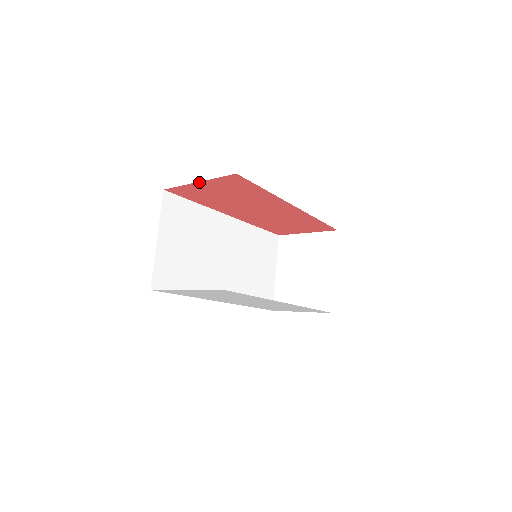
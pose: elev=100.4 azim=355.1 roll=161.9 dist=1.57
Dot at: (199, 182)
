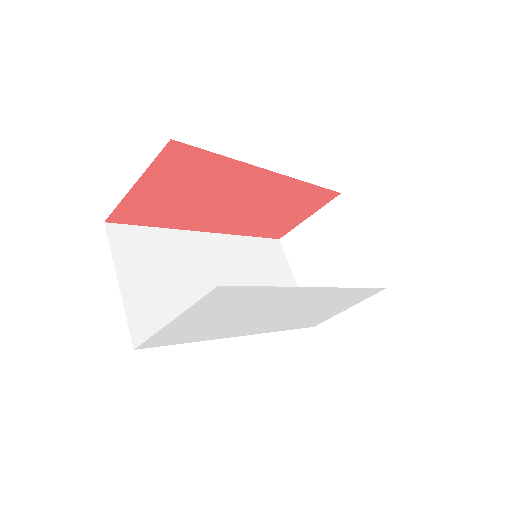
Dot at: (136, 183)
